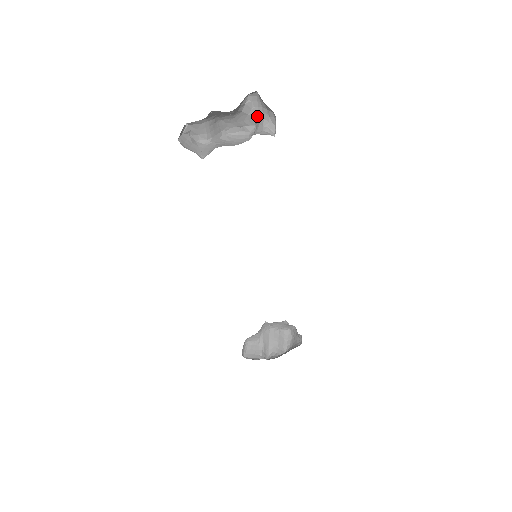
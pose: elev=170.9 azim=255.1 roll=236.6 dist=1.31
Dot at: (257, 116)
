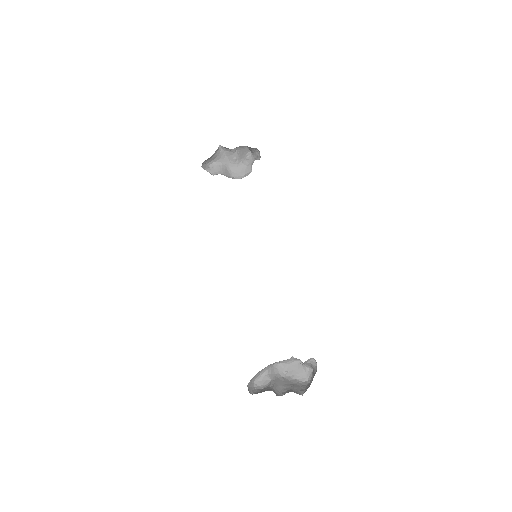
Dot at: (252, 164)
